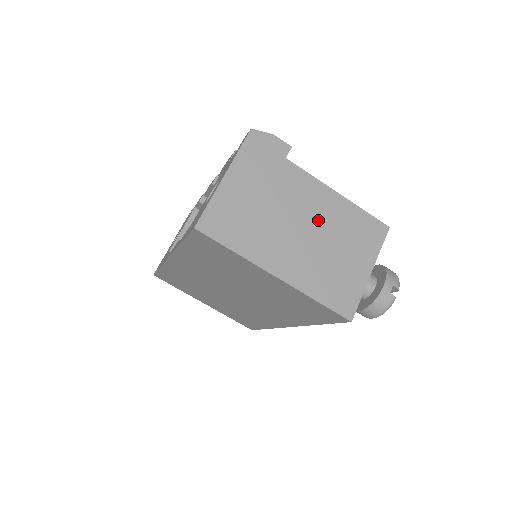
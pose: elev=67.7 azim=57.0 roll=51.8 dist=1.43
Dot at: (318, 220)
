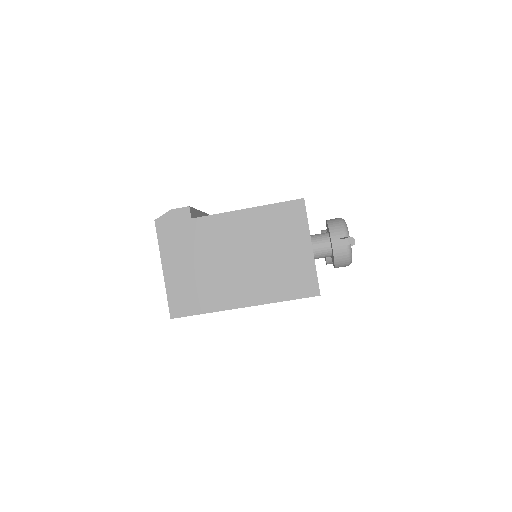
Dot at: (245, 243)
